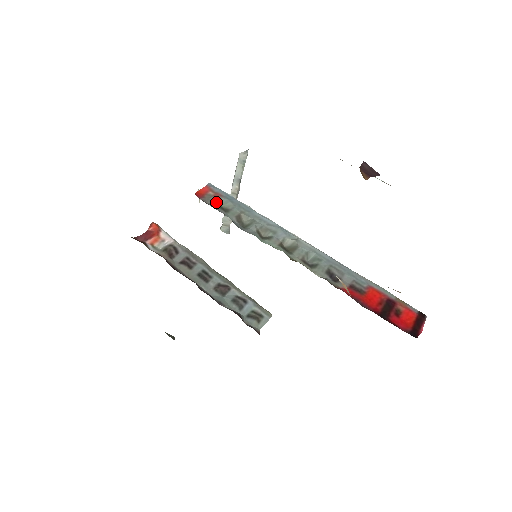
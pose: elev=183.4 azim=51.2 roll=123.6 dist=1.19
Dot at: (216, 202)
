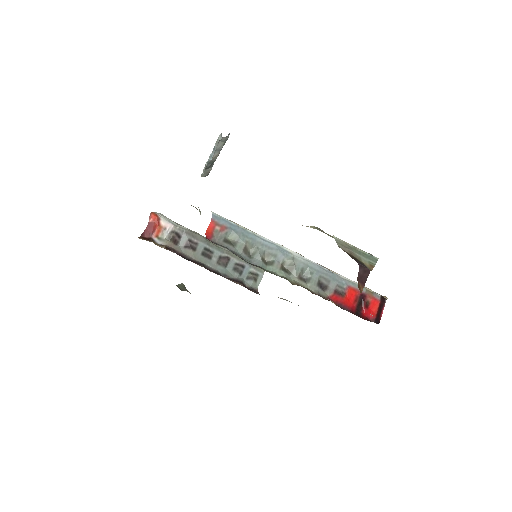
Dot at: (224, 237)
